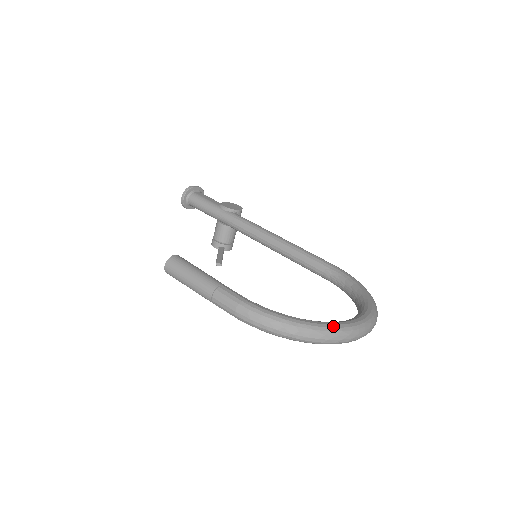
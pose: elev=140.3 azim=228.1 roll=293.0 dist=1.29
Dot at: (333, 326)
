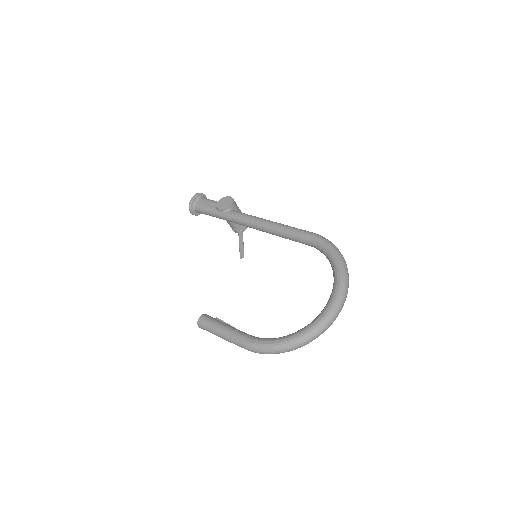
Dot at: (308, 332)
